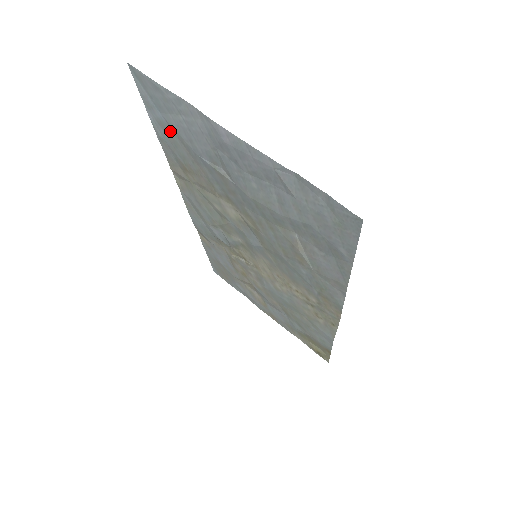
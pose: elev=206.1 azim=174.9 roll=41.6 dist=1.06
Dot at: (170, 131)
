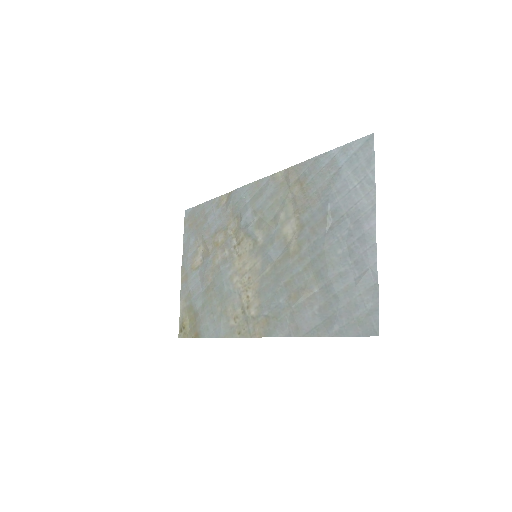
Dot at: (333, 170)
